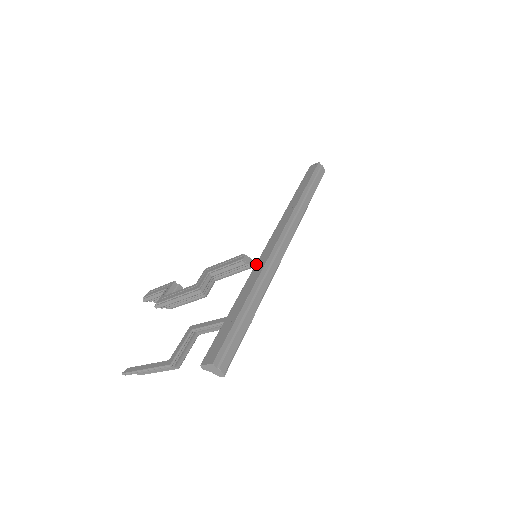
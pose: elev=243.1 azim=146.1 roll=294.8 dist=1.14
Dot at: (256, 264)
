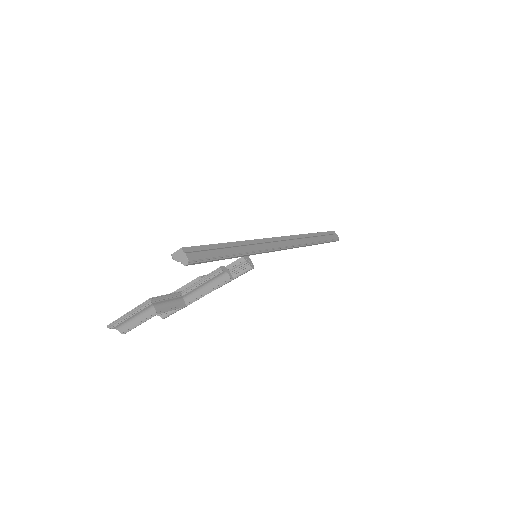
Dot at: occluded
